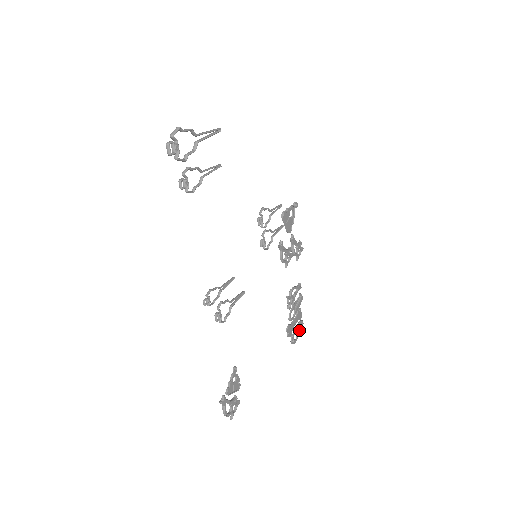
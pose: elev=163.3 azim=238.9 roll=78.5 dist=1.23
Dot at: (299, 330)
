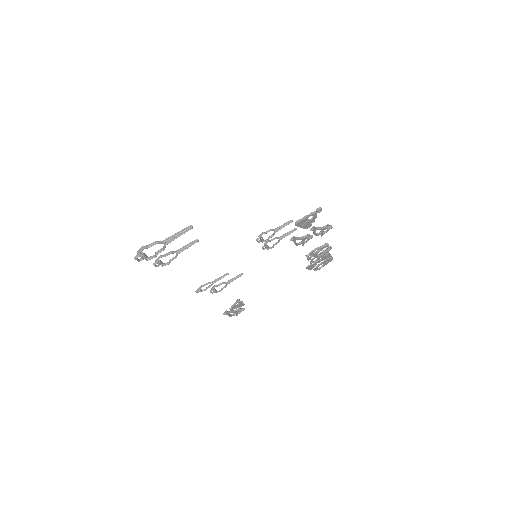
Dot at: (326, 262)
